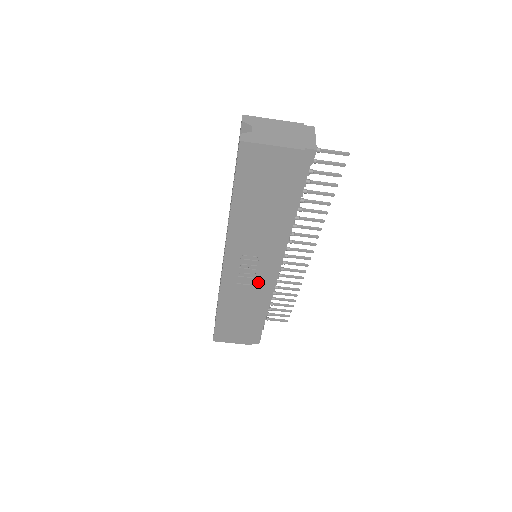
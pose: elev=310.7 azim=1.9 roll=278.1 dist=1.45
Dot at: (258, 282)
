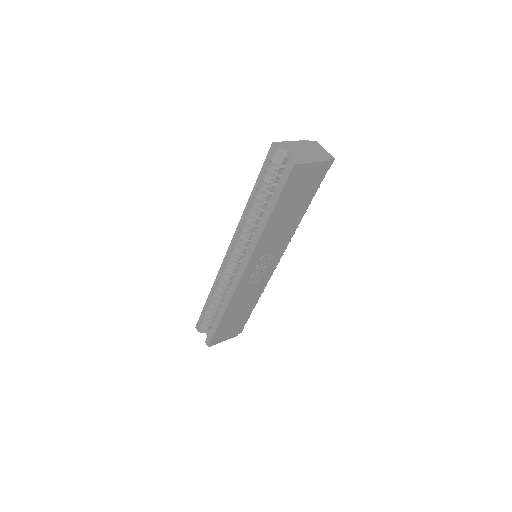
Dot at: (263, 277)
